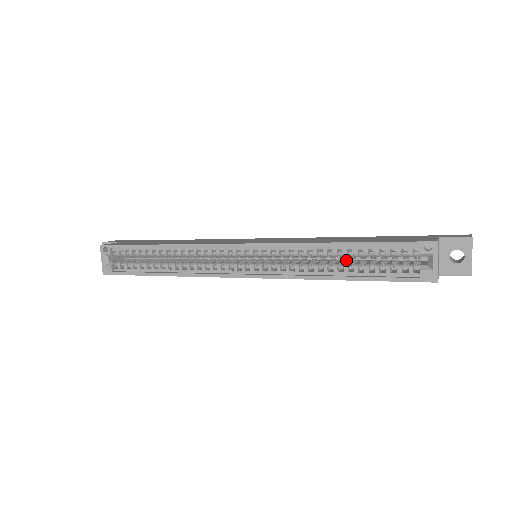
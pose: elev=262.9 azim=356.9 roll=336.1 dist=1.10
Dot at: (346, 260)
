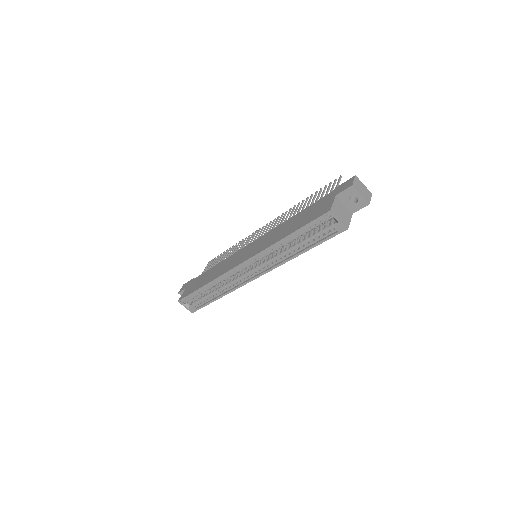
Dot at: (299, 237)
